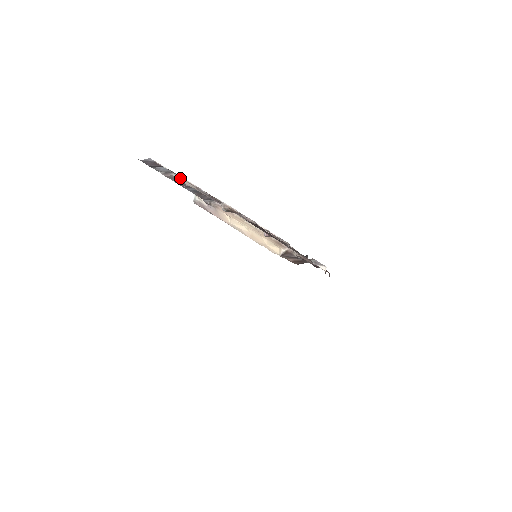
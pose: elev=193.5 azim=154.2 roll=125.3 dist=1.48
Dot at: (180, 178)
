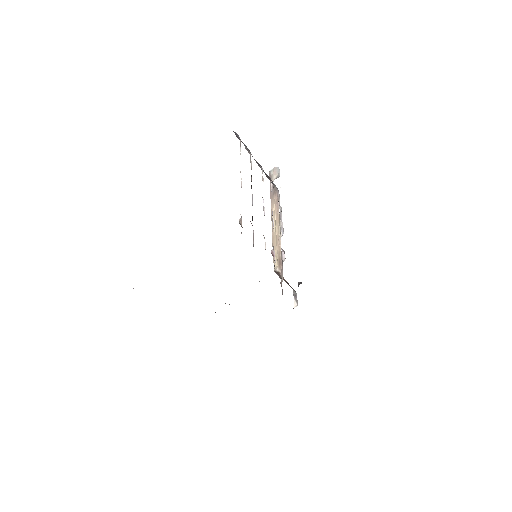
Dot at: (251, 163)
